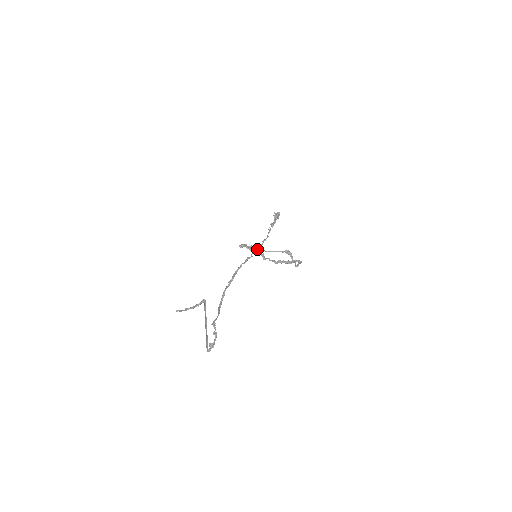
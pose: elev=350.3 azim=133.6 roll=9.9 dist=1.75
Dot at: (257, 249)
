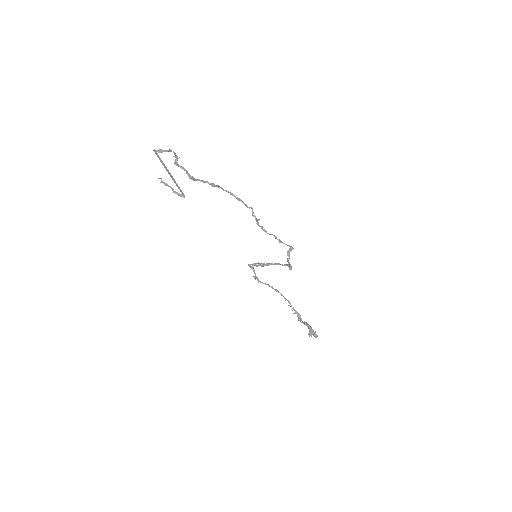
Dot at: (262, 264)
